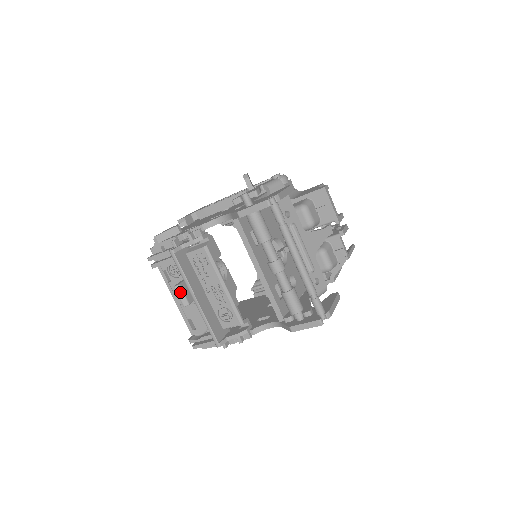
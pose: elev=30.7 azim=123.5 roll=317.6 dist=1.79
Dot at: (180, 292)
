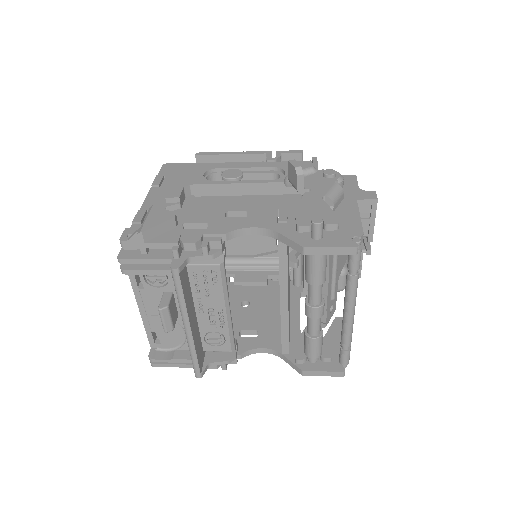
Dot at: (166, 316)
